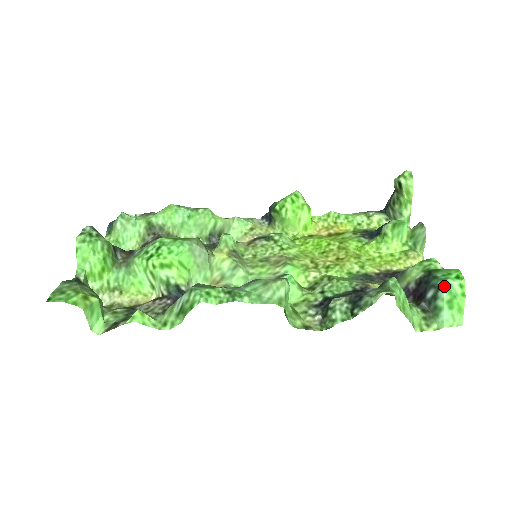
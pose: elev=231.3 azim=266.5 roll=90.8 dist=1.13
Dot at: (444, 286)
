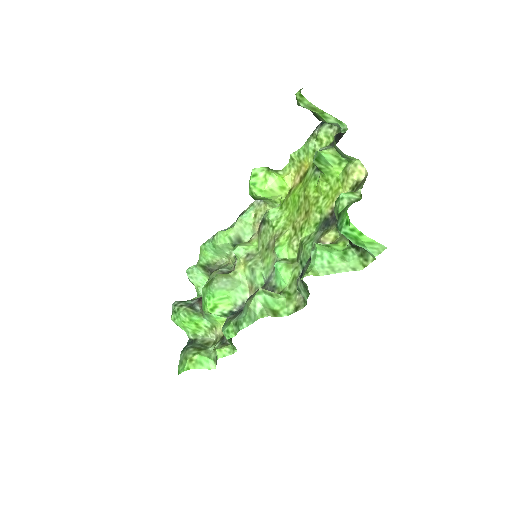
Dot at: occluded
